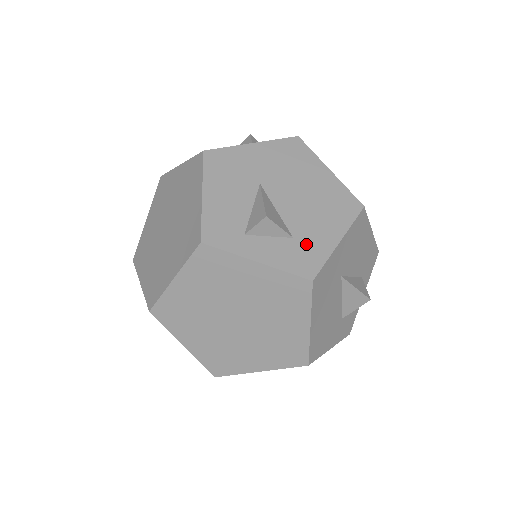
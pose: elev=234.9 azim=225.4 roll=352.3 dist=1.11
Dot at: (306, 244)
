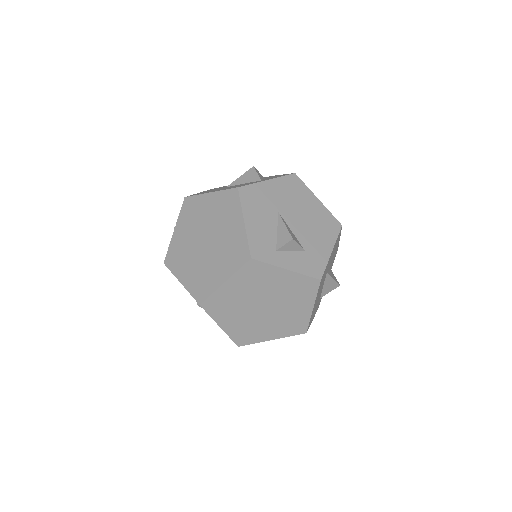
Dot at: (313, 255)
